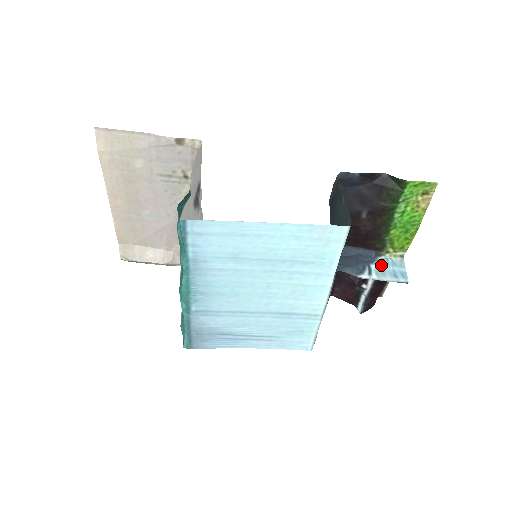
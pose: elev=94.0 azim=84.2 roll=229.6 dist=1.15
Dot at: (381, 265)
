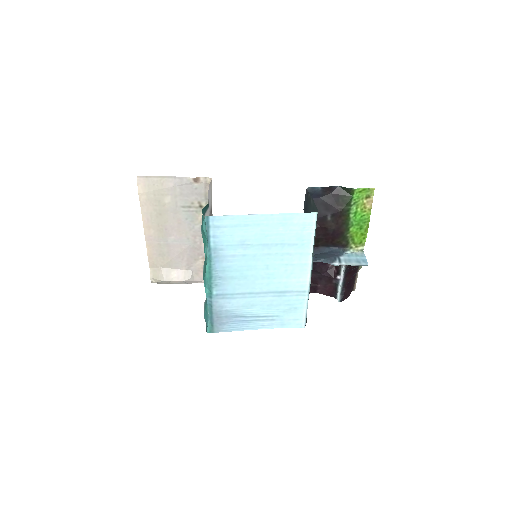
Dot at: (348, 256)
